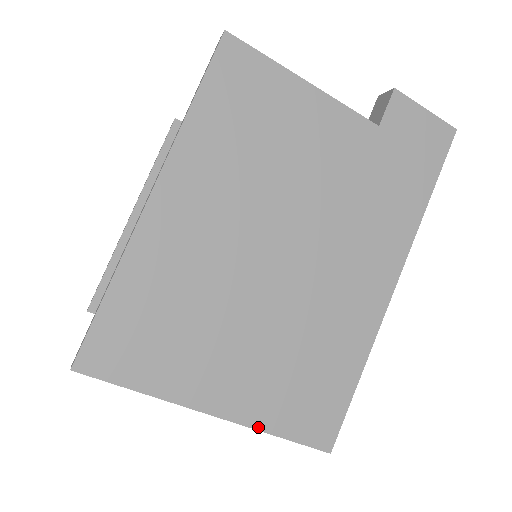
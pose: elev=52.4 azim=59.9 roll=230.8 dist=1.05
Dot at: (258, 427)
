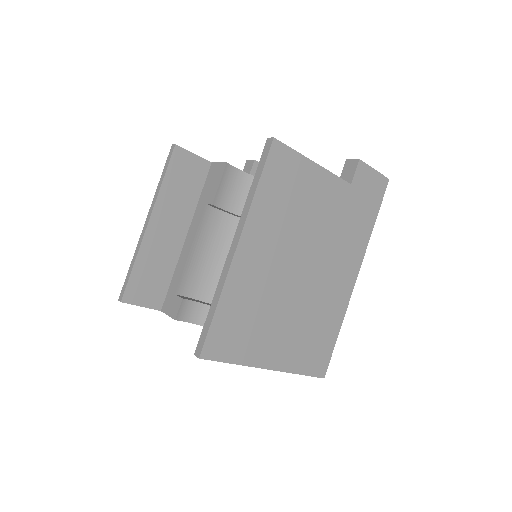
Dot at: (290, 371)
